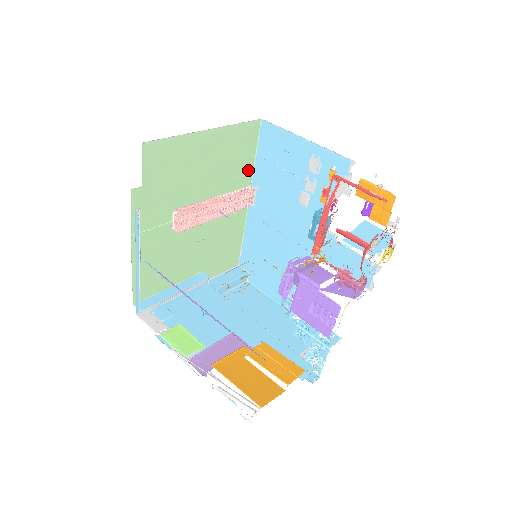
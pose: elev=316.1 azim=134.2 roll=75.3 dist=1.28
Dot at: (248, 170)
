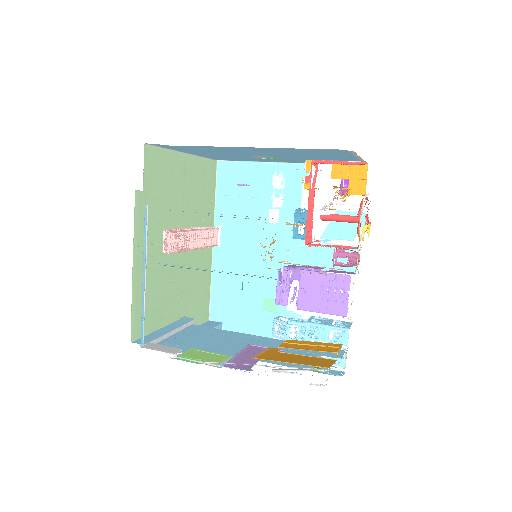
Dot at: (211, 209)
